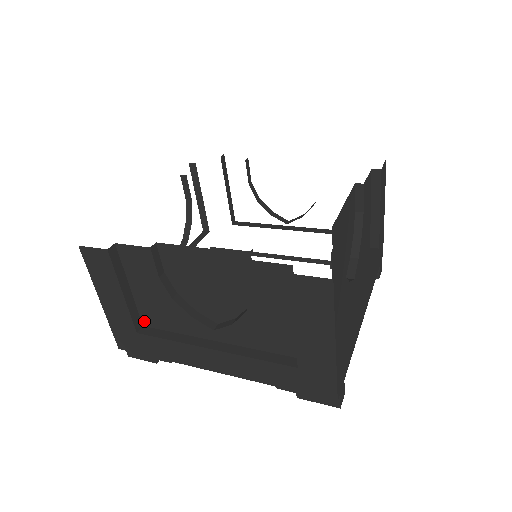
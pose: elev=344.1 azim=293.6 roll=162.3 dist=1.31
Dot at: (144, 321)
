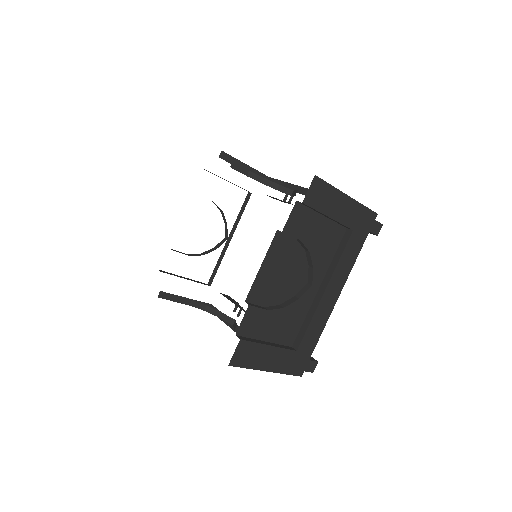
Dot at: (209, 304)
